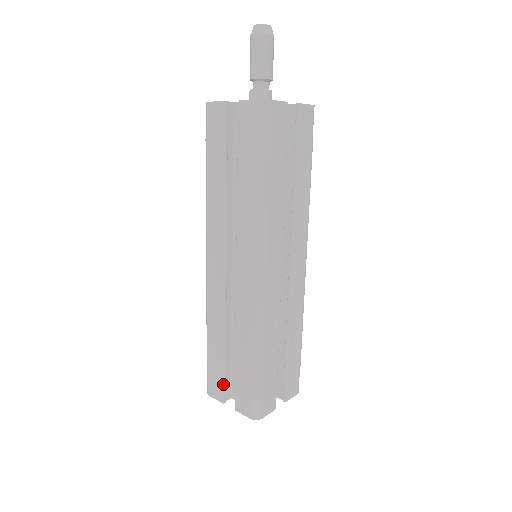
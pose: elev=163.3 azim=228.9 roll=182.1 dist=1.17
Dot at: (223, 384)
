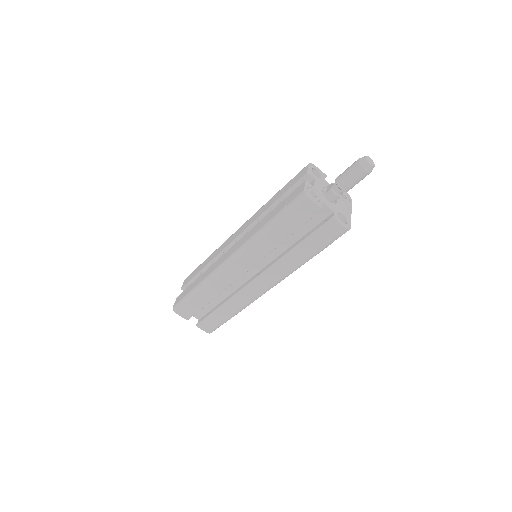
Dot at: (188, 282)
